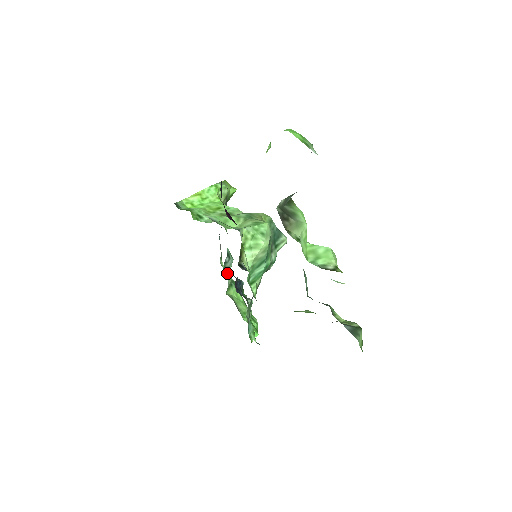
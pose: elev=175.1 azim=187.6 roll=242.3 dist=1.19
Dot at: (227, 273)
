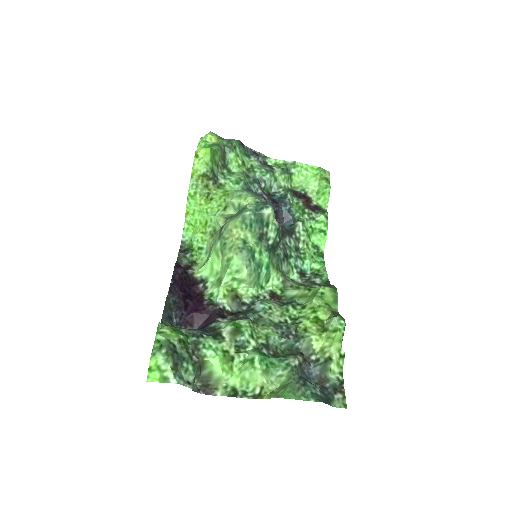
Dot at: (275, 185)
